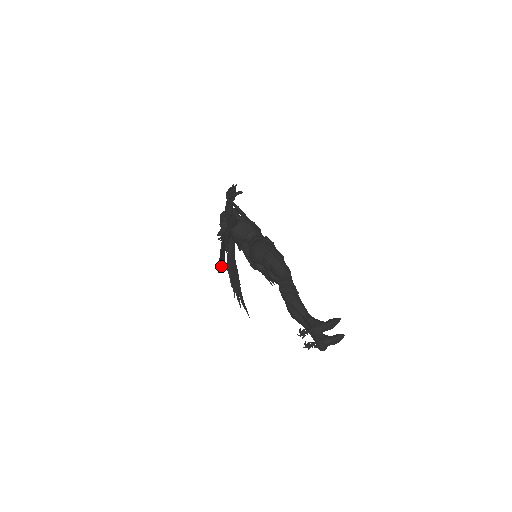
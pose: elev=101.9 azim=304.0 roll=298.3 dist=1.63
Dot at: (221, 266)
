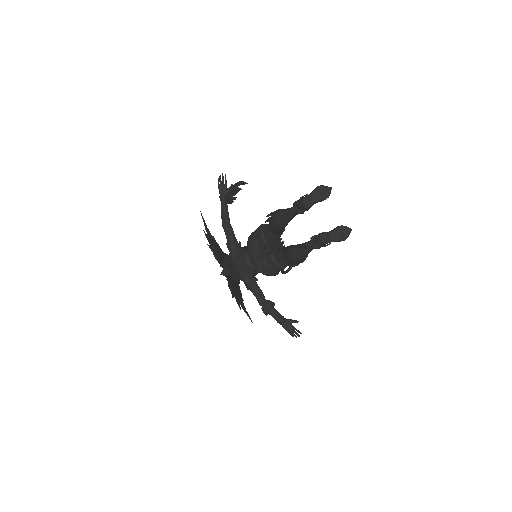
Dot at: (214, 254)
